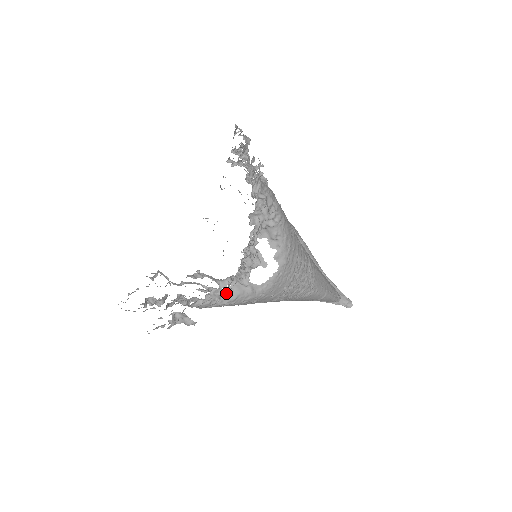
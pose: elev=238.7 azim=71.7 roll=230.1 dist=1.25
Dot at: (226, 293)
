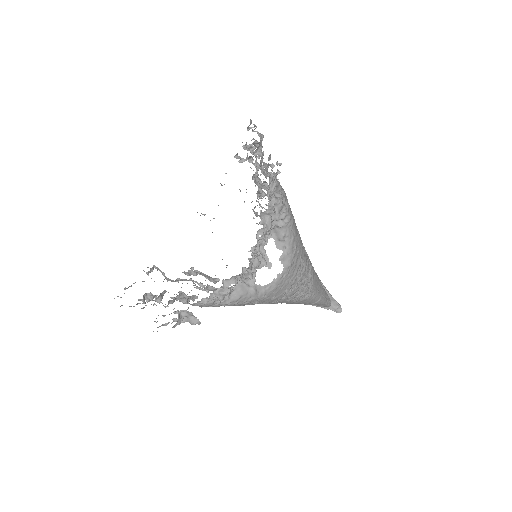
Dot at: (230, 293)
